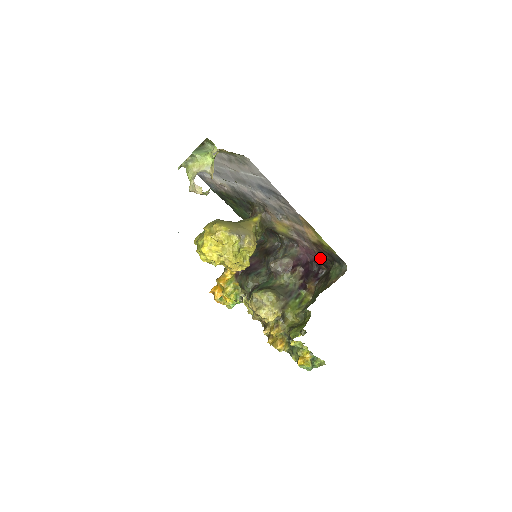
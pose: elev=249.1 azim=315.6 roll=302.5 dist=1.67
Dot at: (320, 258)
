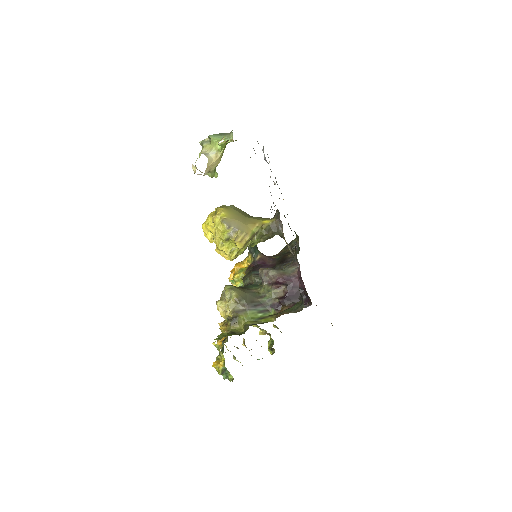
Dot at: occluded
